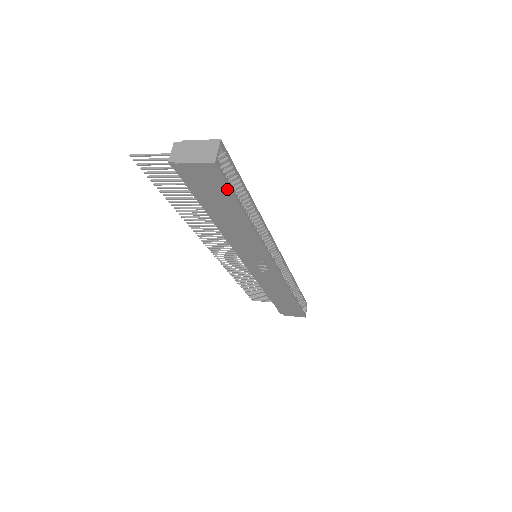
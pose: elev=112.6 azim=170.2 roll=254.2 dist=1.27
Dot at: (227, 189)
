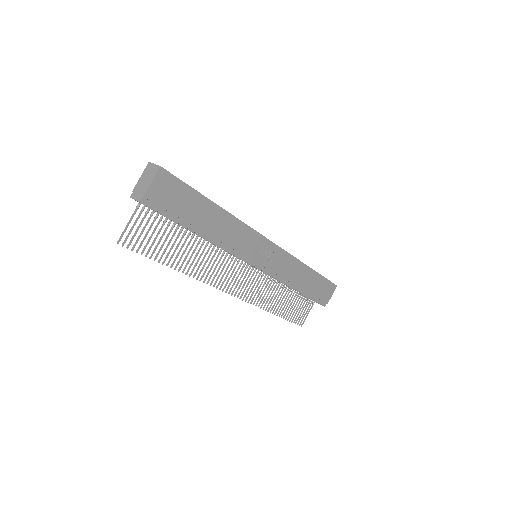
Dot at: (185, 186)
